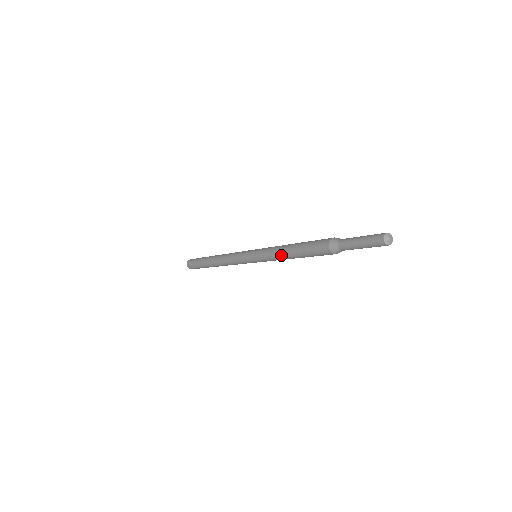
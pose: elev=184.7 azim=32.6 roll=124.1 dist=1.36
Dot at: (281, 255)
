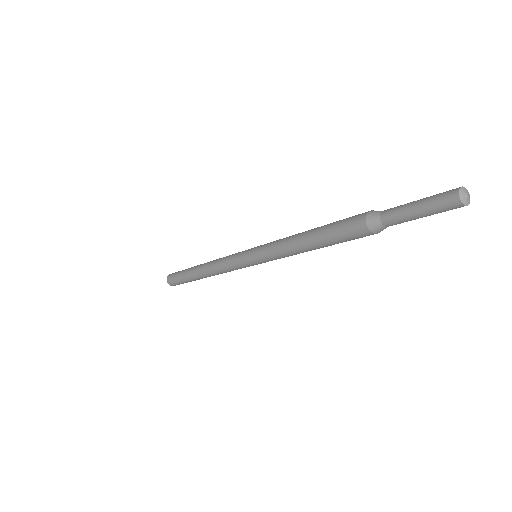
Dot at: (292, 239)
